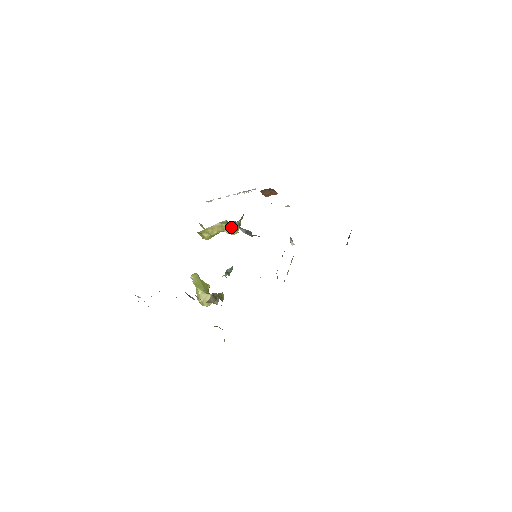
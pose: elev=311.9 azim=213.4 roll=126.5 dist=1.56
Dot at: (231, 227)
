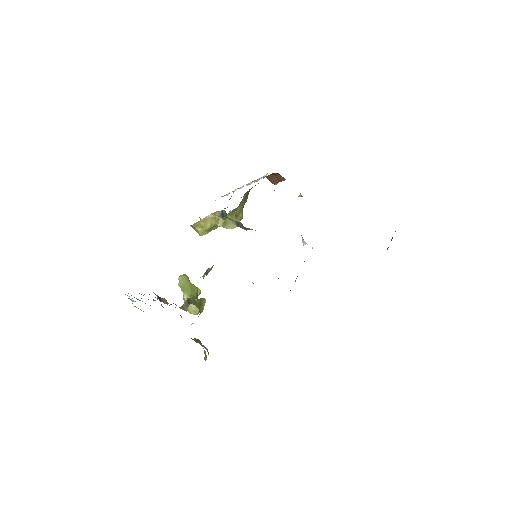
Dot at: (225, 219)
